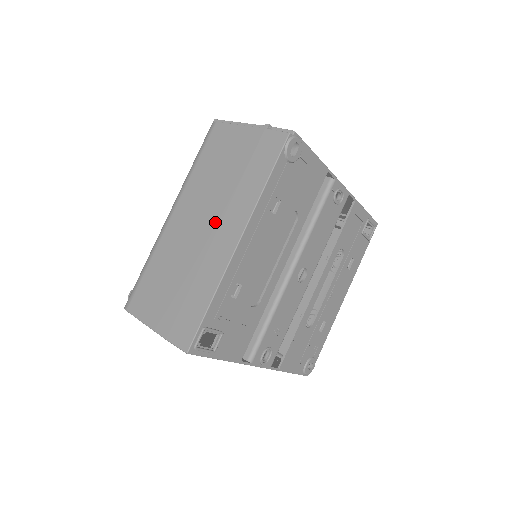
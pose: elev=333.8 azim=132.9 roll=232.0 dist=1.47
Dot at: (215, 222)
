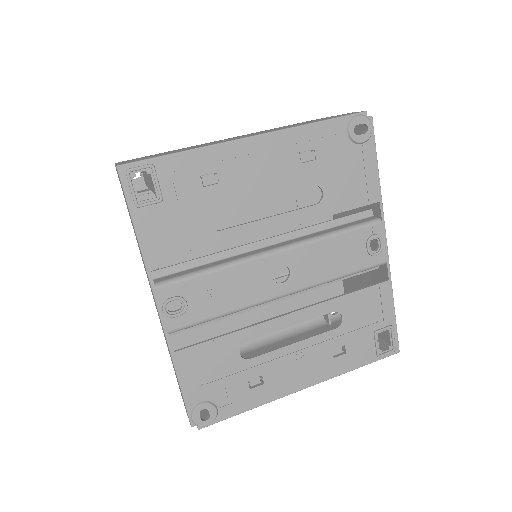
Dot at: occluded
